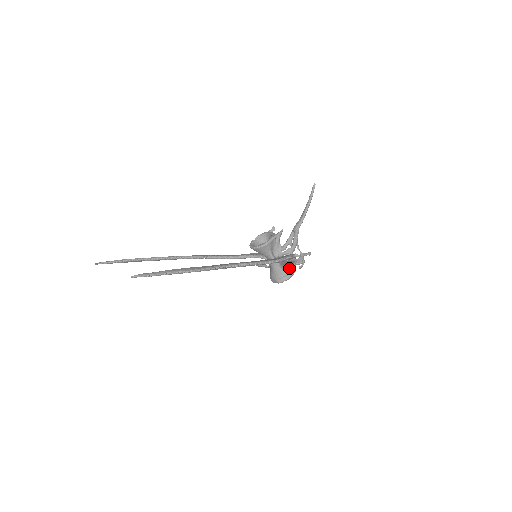
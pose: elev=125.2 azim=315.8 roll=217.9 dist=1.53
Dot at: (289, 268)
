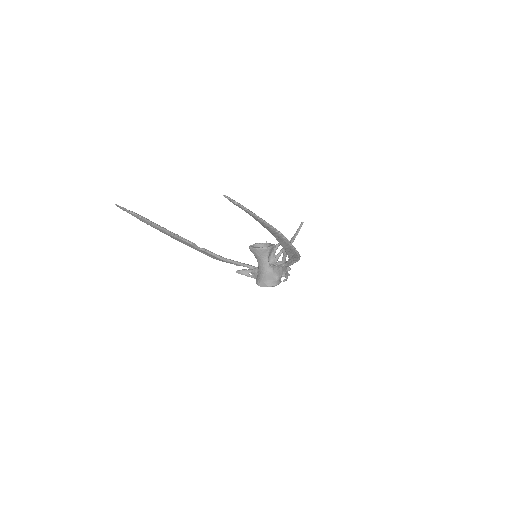
Dot at: occluded
